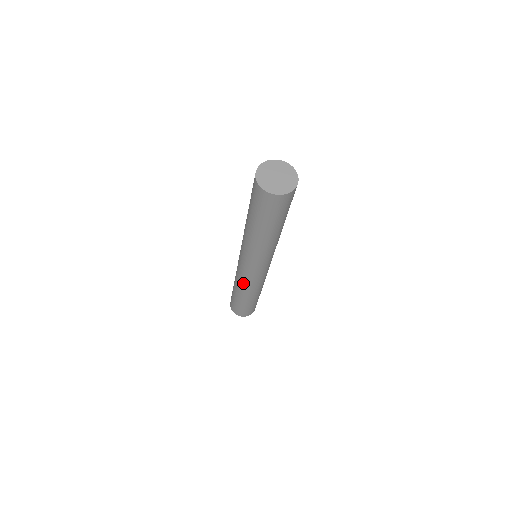
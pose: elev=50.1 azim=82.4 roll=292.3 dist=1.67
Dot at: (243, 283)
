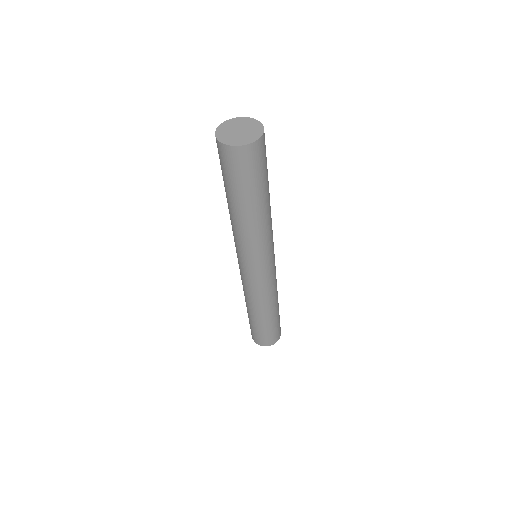
Dot at: (253, 295)
